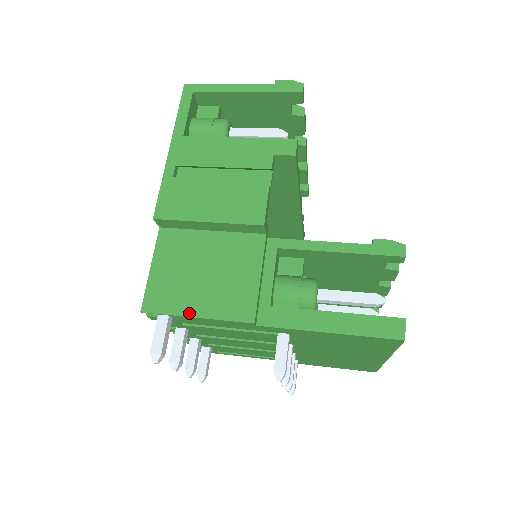
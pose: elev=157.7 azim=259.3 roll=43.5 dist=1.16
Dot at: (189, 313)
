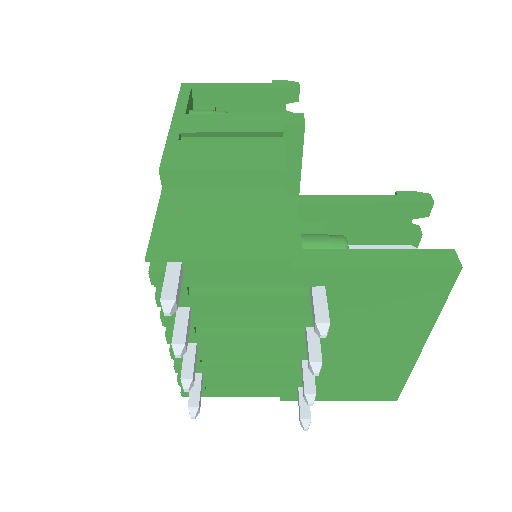
Dot at: (208, 256)
